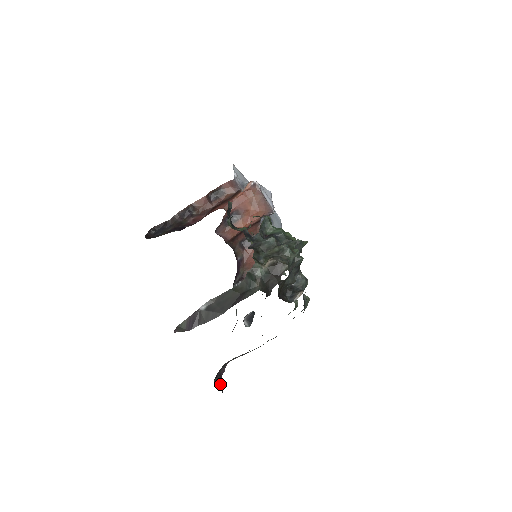
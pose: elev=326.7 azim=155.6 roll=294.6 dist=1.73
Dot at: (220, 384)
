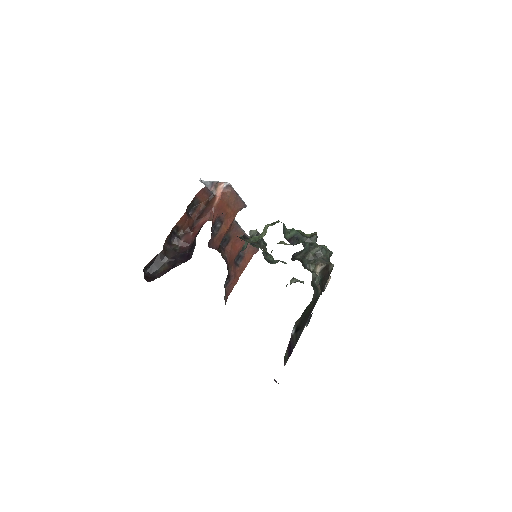
Dot at: (274, 380)
